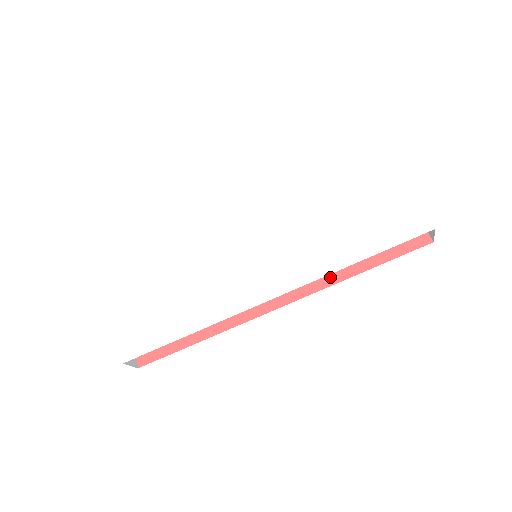
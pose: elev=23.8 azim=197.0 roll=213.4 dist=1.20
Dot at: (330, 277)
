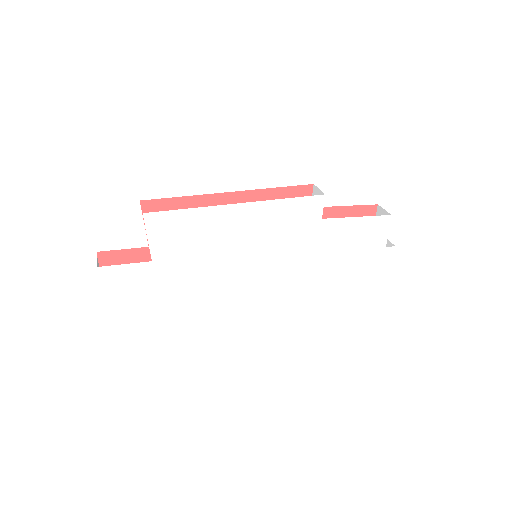
Dot at: occluded
